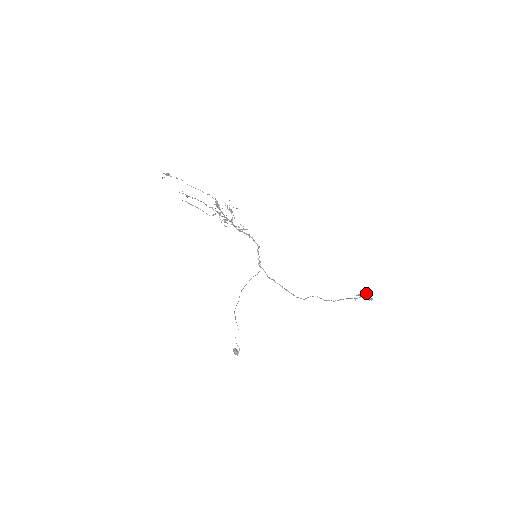
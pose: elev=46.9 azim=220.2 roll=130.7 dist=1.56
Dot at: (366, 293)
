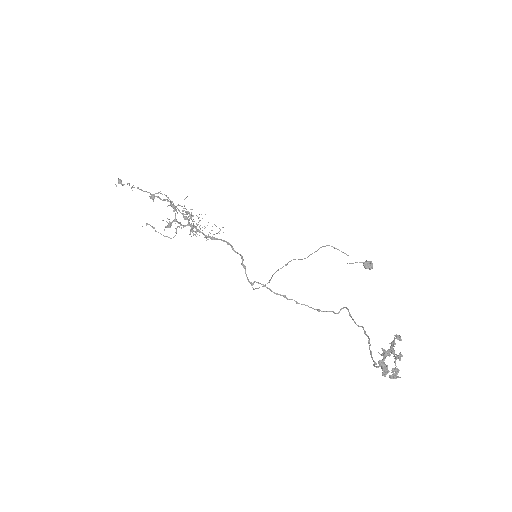
Dot at: (382, 365)
